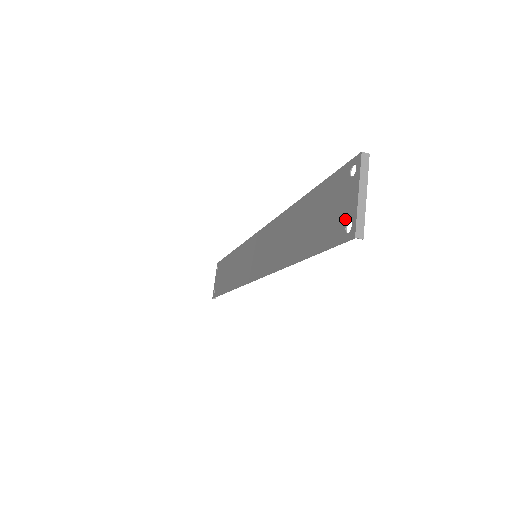
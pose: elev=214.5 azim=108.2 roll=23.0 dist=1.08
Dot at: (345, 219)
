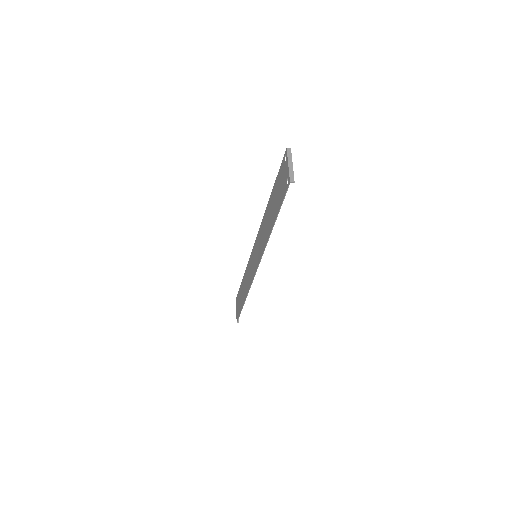
Dot at: (286, 180)
